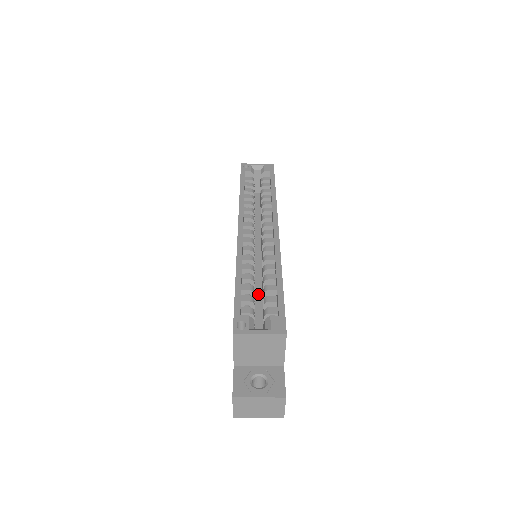
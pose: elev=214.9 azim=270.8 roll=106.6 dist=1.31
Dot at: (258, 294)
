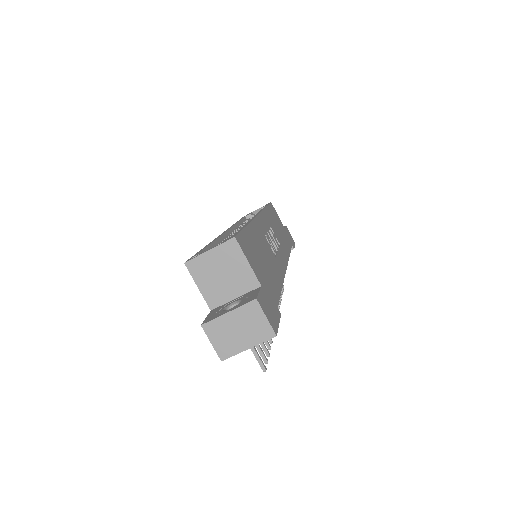
Dot at: occluded
